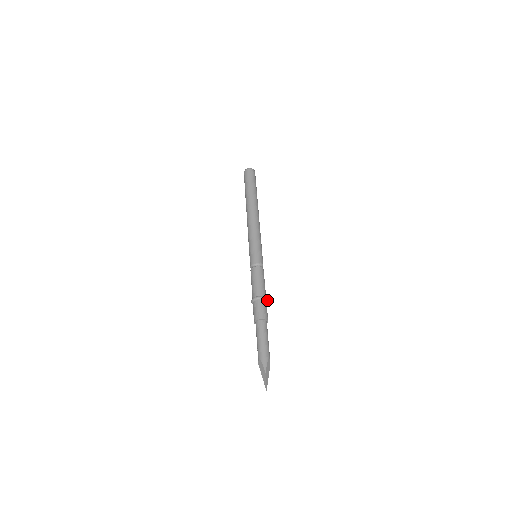
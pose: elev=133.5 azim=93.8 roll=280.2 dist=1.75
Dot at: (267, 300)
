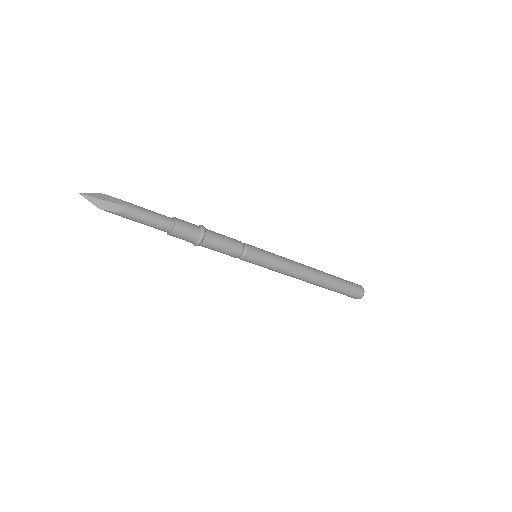
Dot at: (203, 230)
